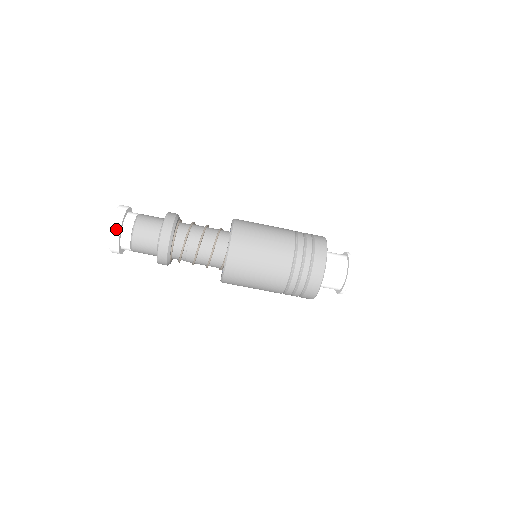
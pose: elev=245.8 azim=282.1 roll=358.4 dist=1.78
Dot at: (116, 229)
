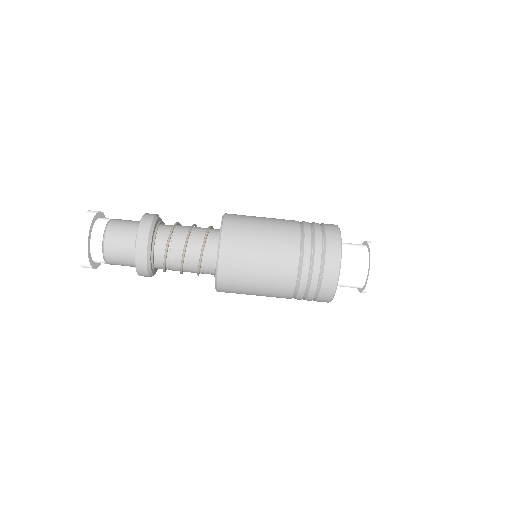
Dot at: (82, 243)
